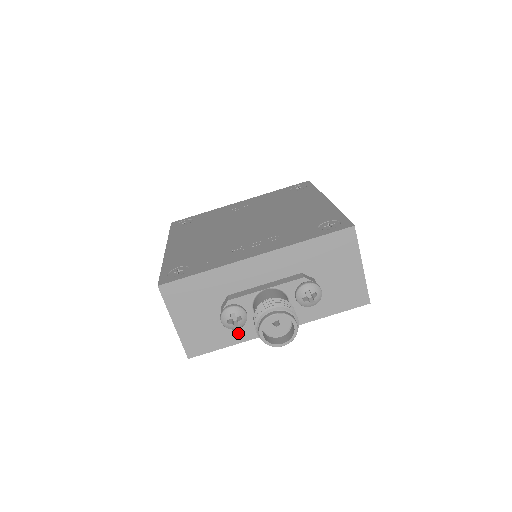
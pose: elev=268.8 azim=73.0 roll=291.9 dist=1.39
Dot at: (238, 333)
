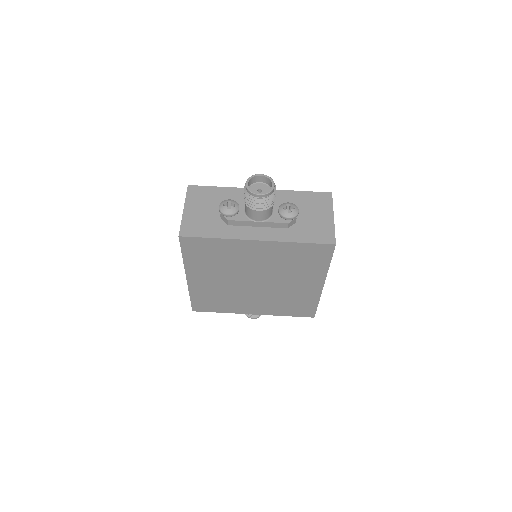
Dot at: (225, 231)
